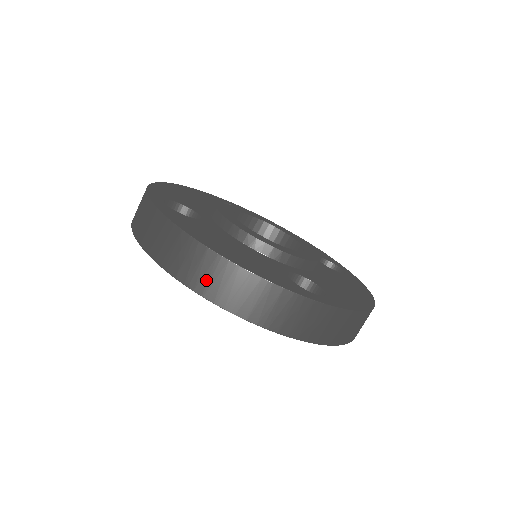
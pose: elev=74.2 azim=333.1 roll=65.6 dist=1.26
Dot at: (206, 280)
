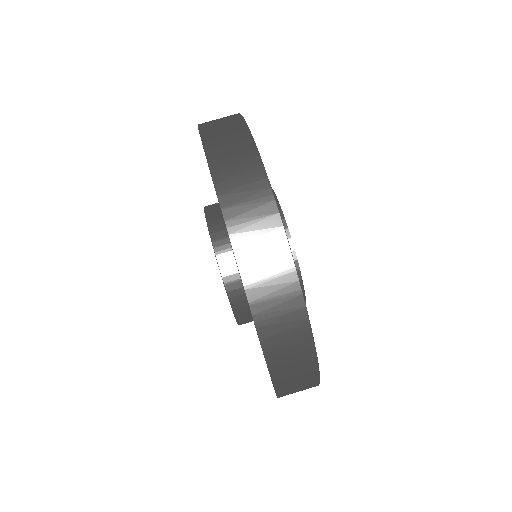
Dot at: (225, 155)
